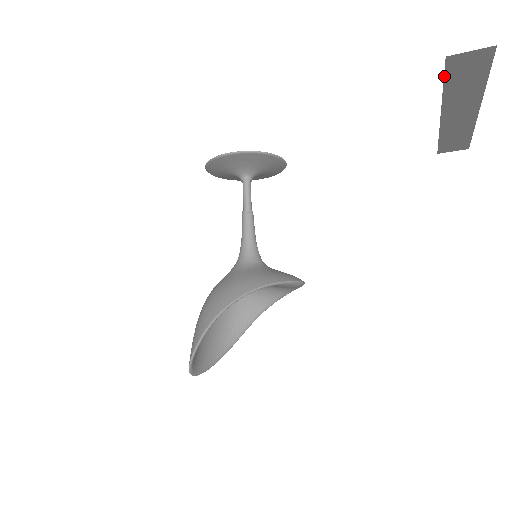
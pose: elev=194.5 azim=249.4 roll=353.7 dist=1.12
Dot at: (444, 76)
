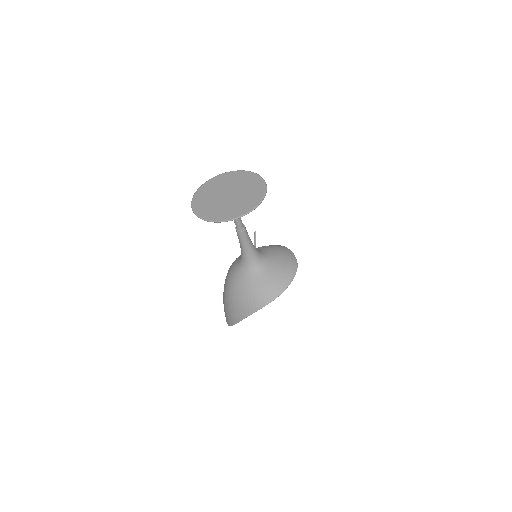
Dot at: occluded
